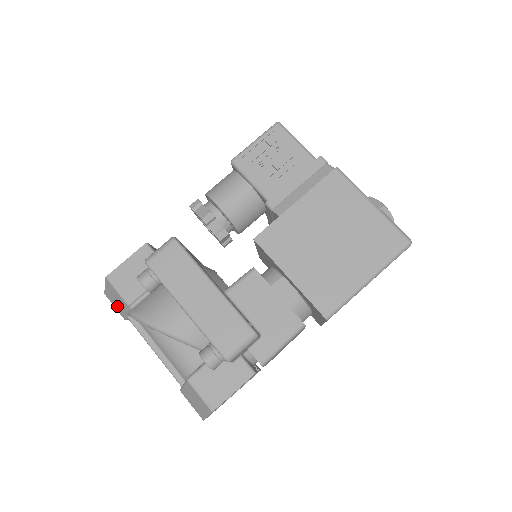
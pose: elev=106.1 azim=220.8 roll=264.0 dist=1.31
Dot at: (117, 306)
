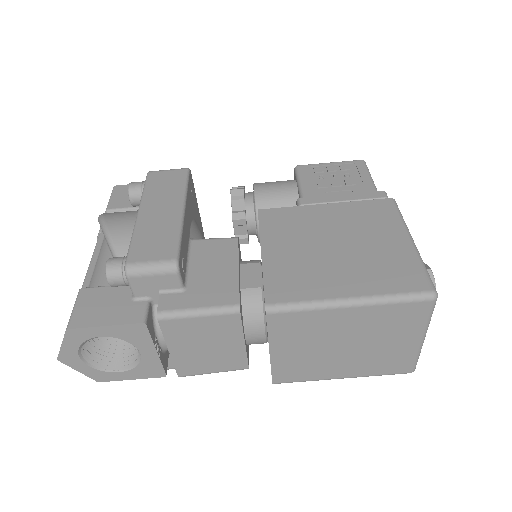
Dot at: occluded
